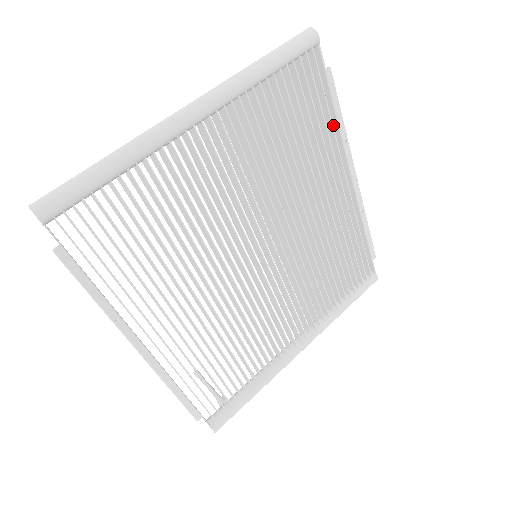
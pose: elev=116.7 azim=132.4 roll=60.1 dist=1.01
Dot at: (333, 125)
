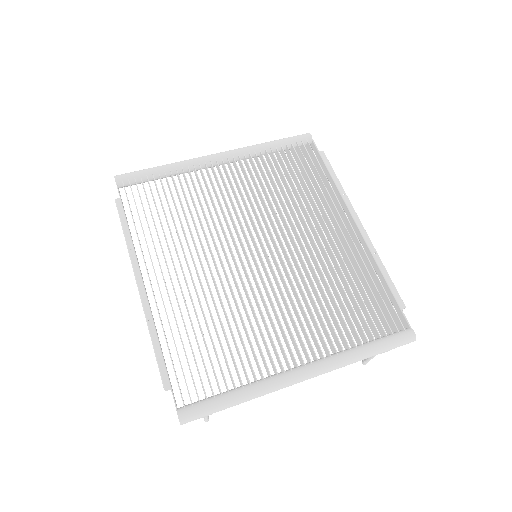
Dot at: (333, 187)
